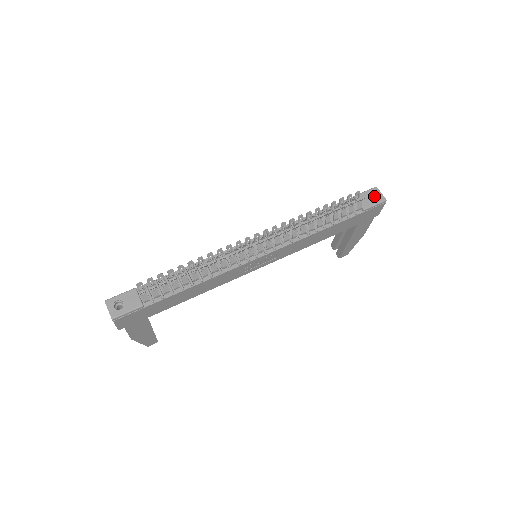
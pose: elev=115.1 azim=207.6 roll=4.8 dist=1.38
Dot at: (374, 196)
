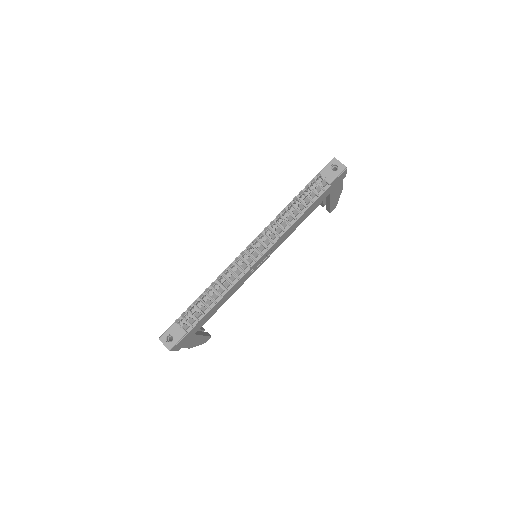
Dot at: (335, 166)
